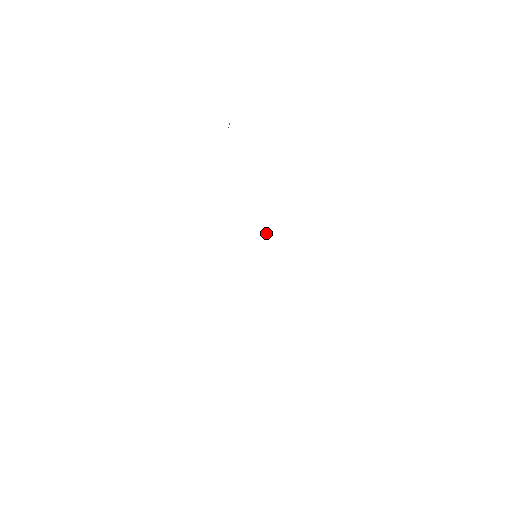
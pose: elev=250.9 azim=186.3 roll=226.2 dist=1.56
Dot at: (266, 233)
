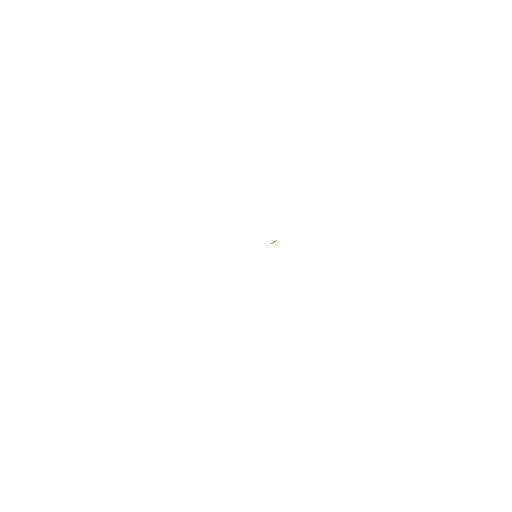
Dot at: (275, 241)
